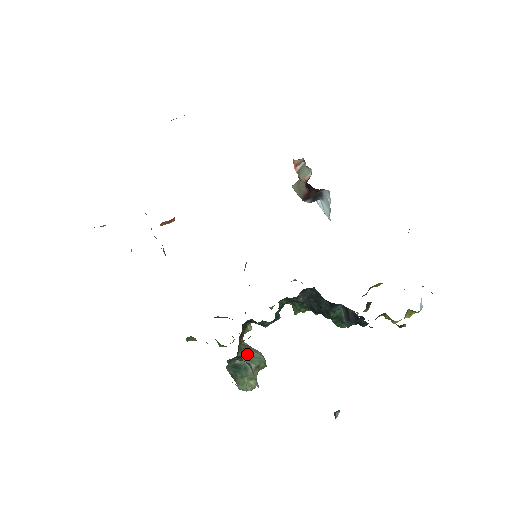
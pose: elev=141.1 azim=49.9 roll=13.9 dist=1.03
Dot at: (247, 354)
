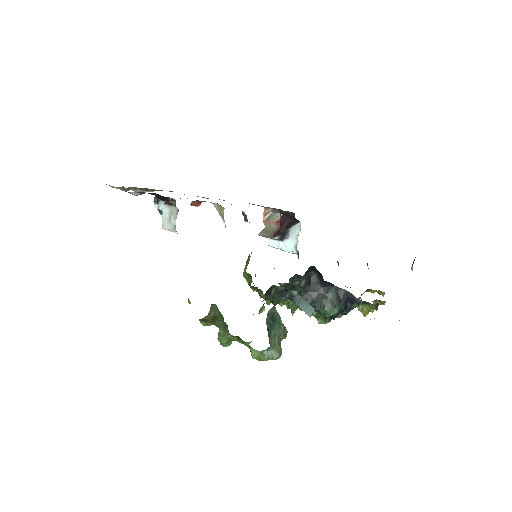
Dot at: occluded
